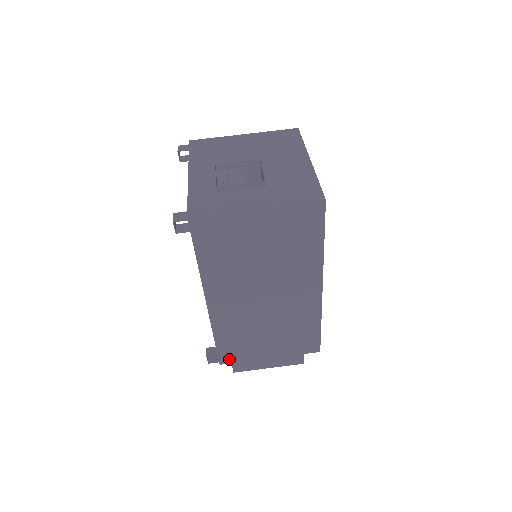
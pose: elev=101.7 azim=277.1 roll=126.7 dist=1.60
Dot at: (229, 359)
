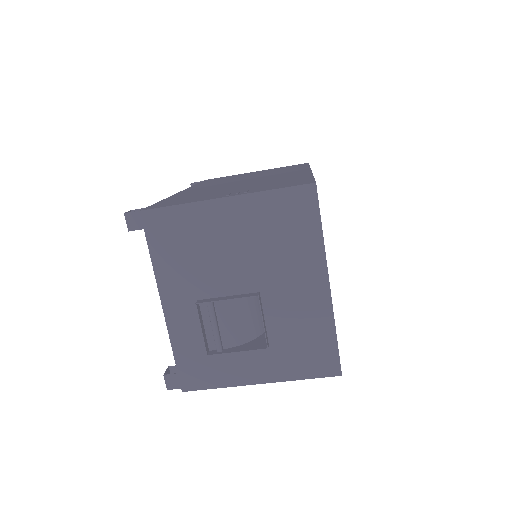
Dot at: occluded
